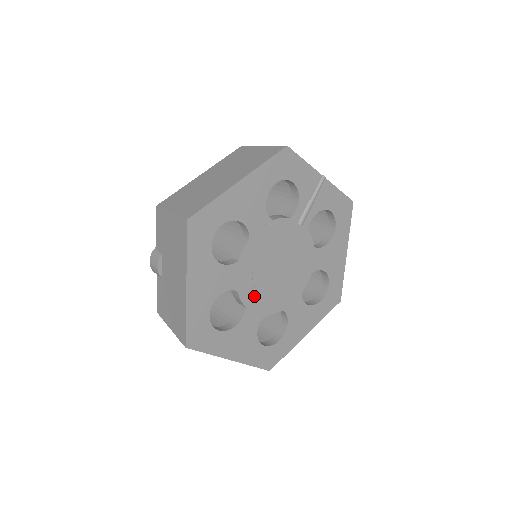
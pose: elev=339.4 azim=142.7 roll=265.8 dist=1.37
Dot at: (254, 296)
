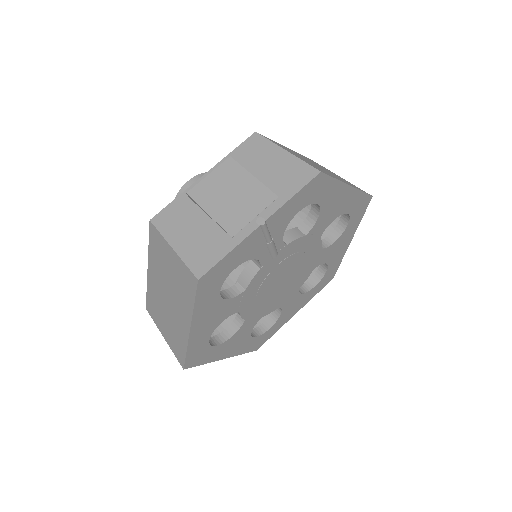
Dot at: (279, 301)
